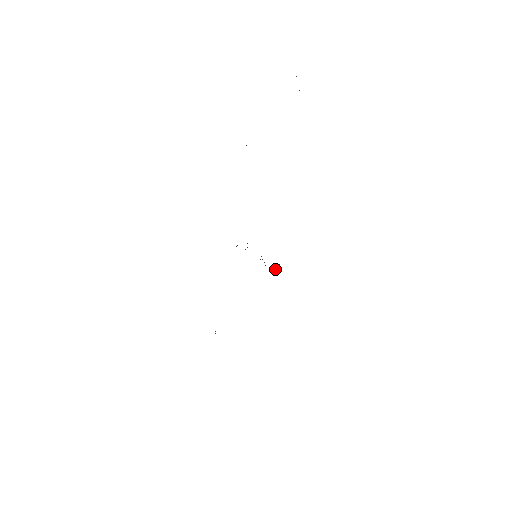
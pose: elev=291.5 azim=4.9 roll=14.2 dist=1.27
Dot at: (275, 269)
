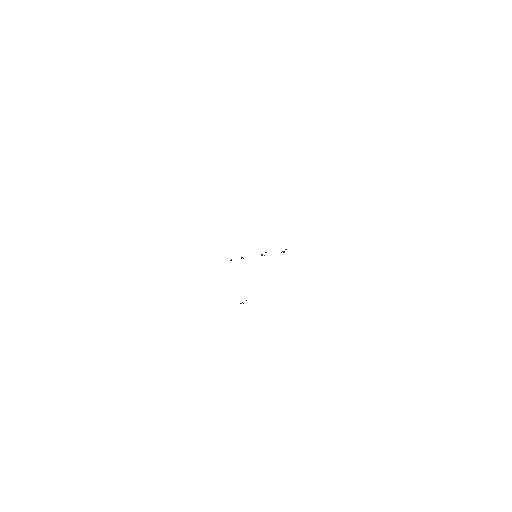
Dot at: occluded
